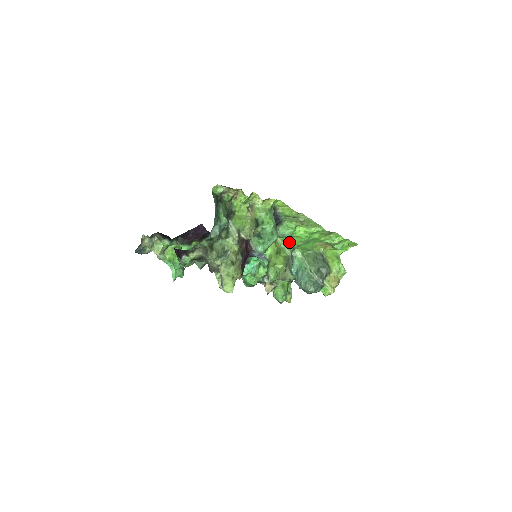
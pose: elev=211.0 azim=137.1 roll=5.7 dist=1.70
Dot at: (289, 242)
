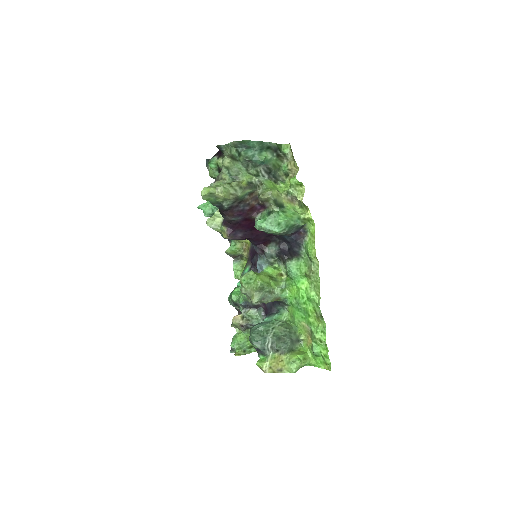
Dot at: (288, 288)
